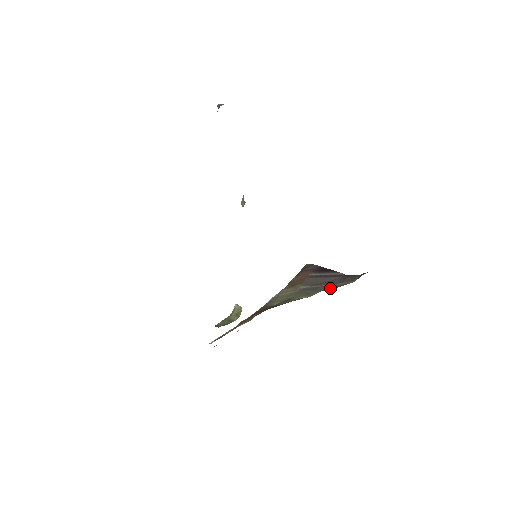
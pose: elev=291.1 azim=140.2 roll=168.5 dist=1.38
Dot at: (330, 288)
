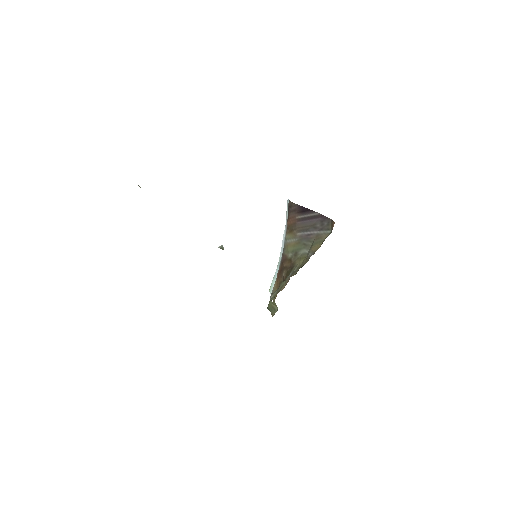
Dot at: (317, 241)
